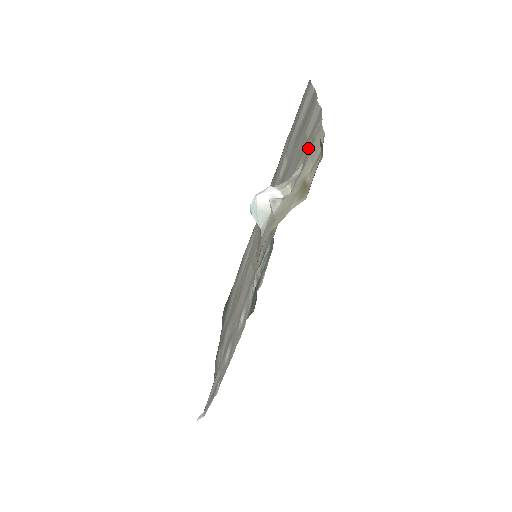
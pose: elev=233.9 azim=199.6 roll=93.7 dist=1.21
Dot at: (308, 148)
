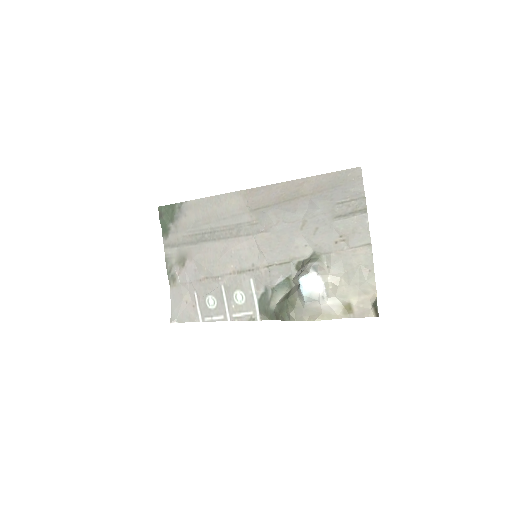
Dot at: (354, 271)
